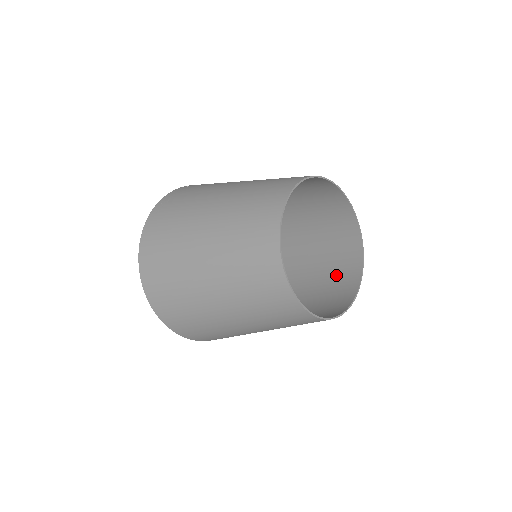
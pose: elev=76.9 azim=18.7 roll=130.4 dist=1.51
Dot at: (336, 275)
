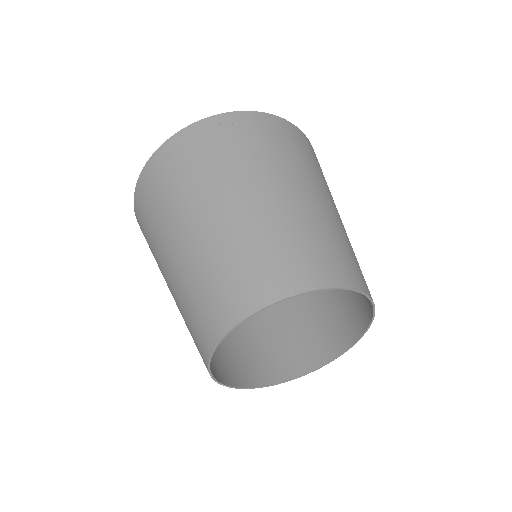
Dot at: (301, 338)
